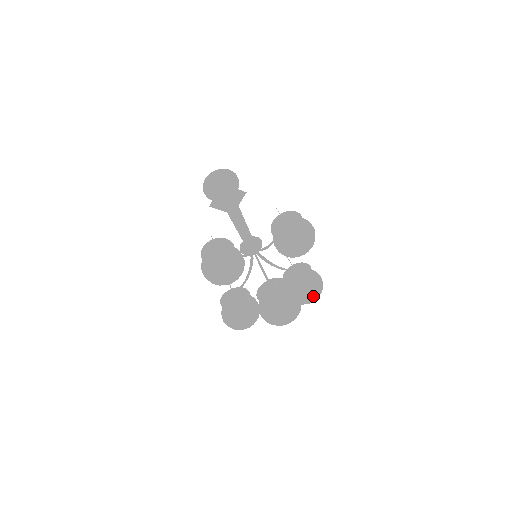
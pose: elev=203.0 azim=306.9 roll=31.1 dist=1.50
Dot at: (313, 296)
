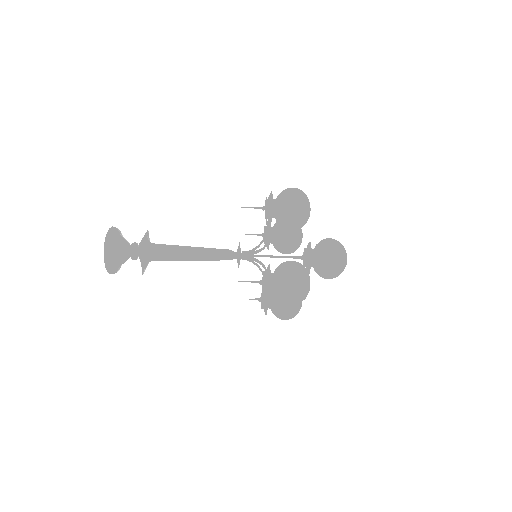
Dot at: occluded
